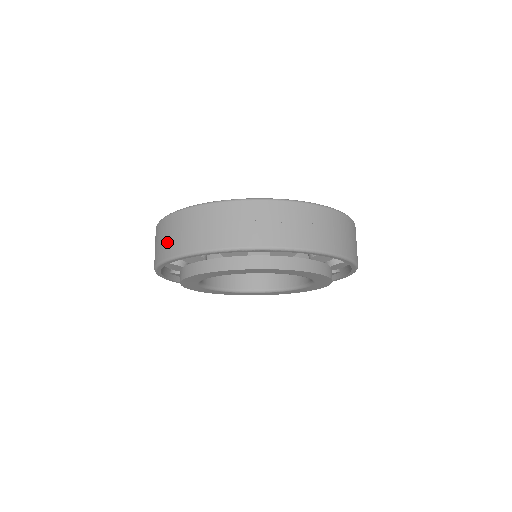
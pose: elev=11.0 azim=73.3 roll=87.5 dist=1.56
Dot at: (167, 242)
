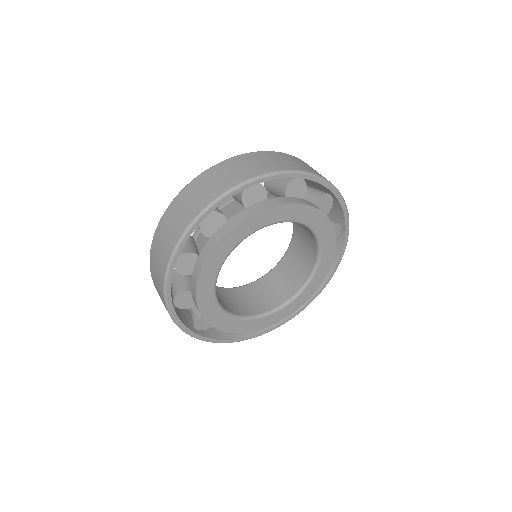
Dot at: (230, 175)
